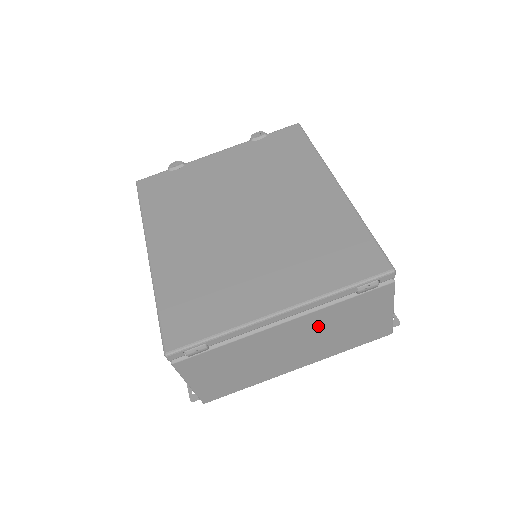
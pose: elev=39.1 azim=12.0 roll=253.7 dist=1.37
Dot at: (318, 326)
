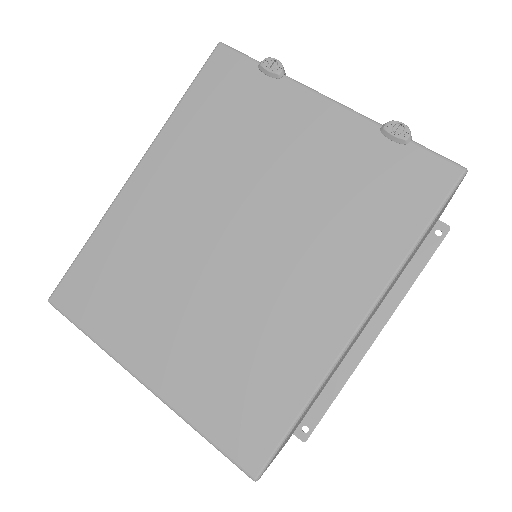
Dot at: occluded
